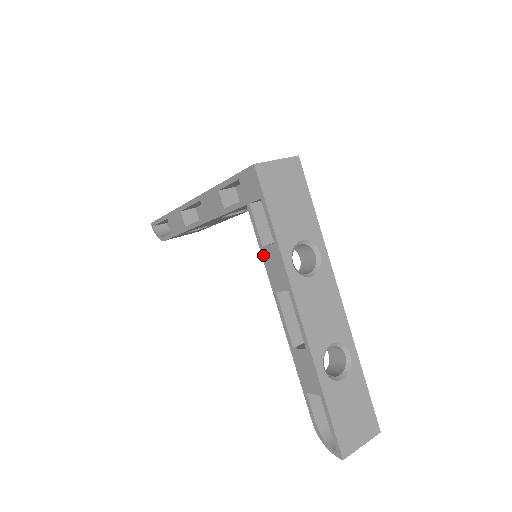
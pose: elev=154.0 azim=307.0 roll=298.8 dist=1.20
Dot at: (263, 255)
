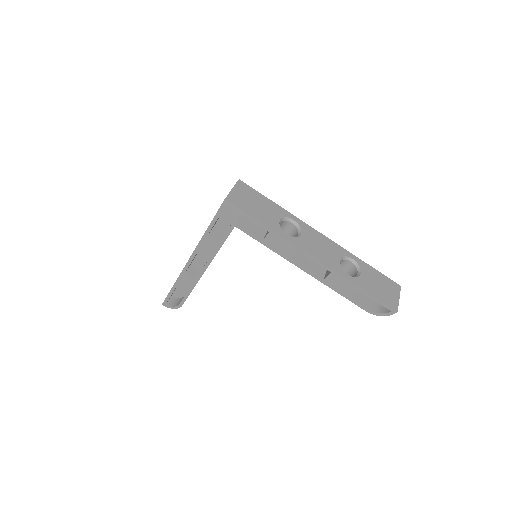
Dot at: (266, 245)
